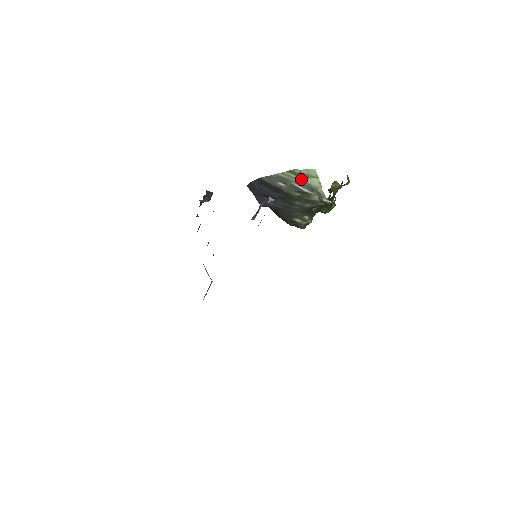
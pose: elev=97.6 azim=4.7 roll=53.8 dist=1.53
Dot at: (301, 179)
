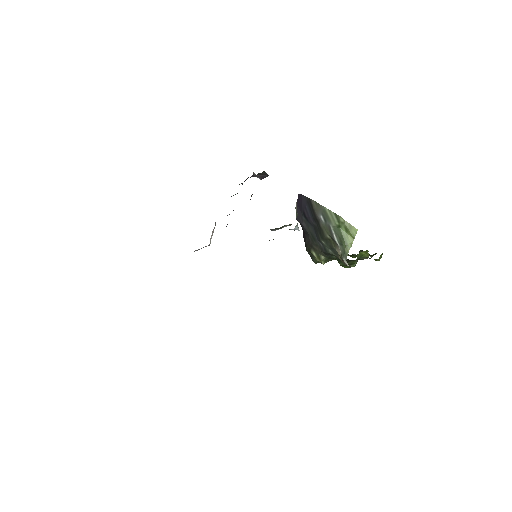
Dot at: (340, 228)
